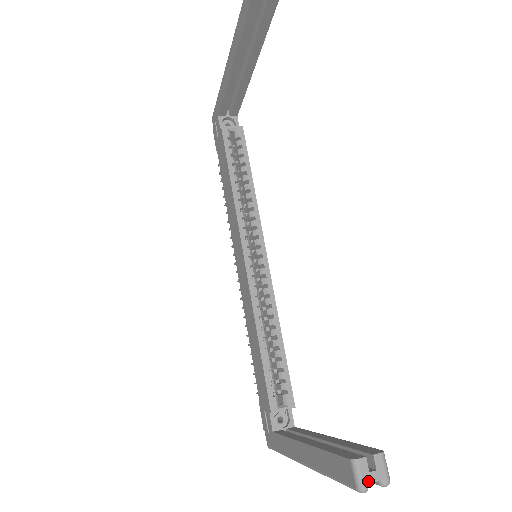
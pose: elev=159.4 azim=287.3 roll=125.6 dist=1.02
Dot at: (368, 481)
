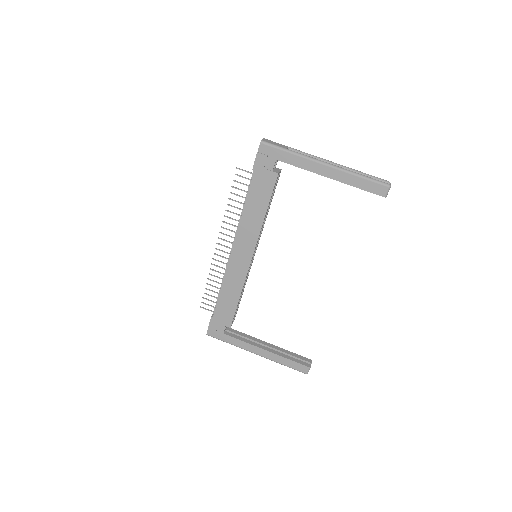
Dot at: occluded
